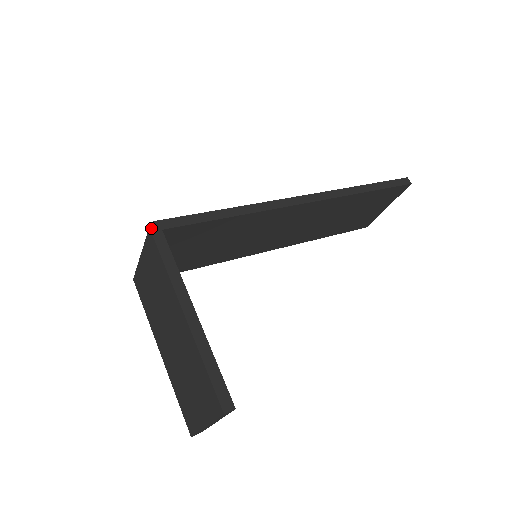
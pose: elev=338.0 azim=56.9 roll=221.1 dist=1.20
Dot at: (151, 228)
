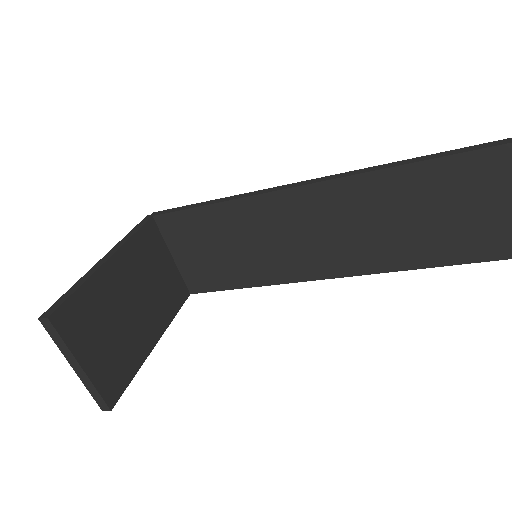
Dot at: (147, 216)
